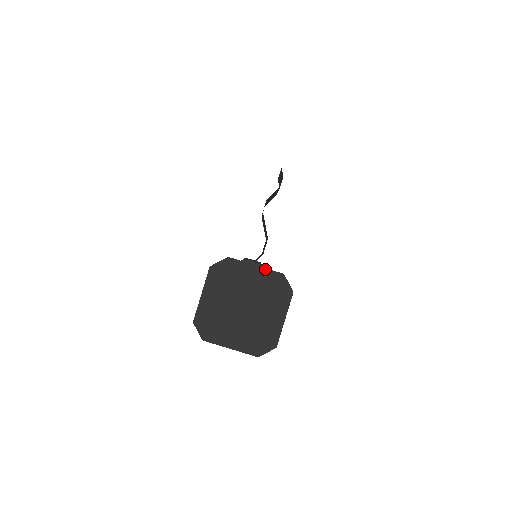
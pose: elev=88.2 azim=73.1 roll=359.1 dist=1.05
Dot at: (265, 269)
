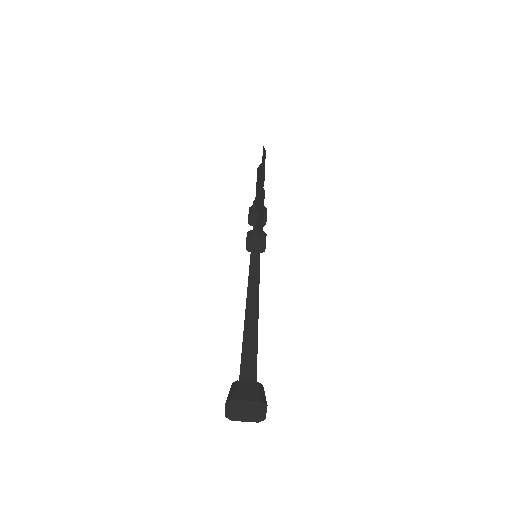
Dot at: (252, 401)
